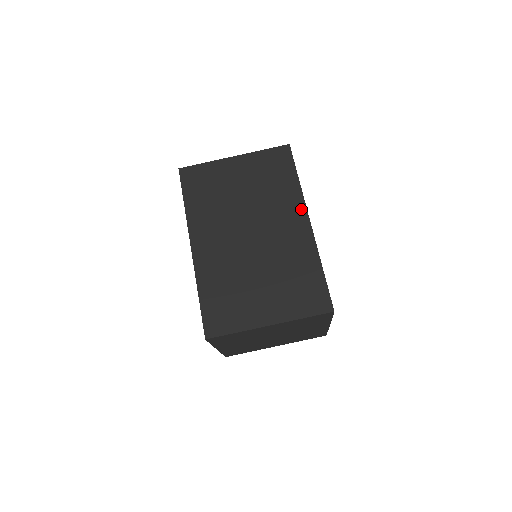
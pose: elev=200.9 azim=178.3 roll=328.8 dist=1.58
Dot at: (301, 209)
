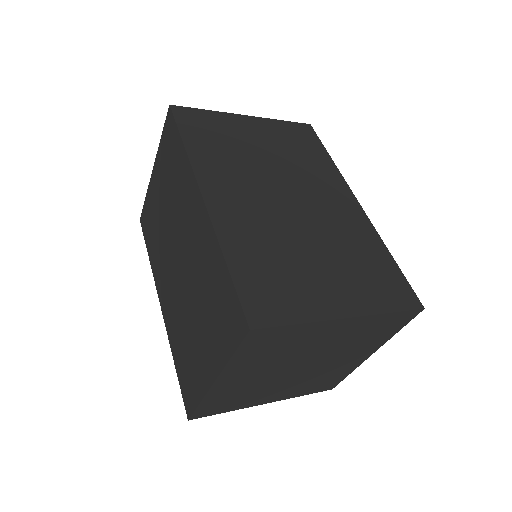
Dot at: (193, 186)
